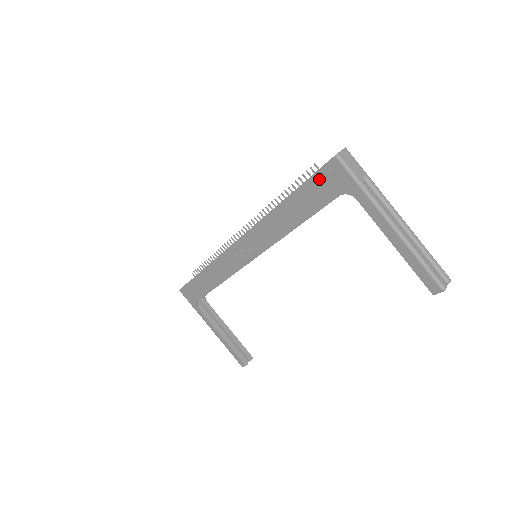
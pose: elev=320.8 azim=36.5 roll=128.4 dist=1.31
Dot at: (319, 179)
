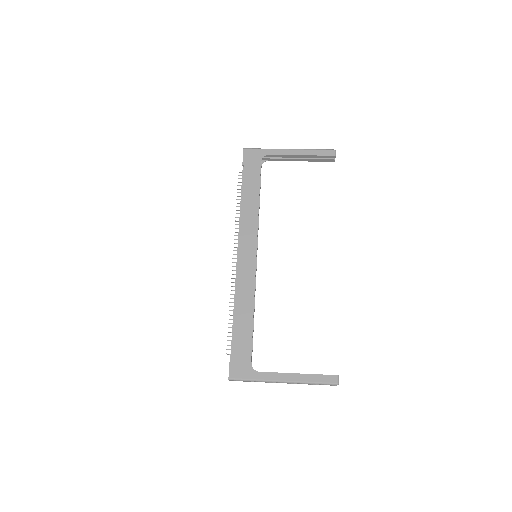
Dot at: (247, 164)
